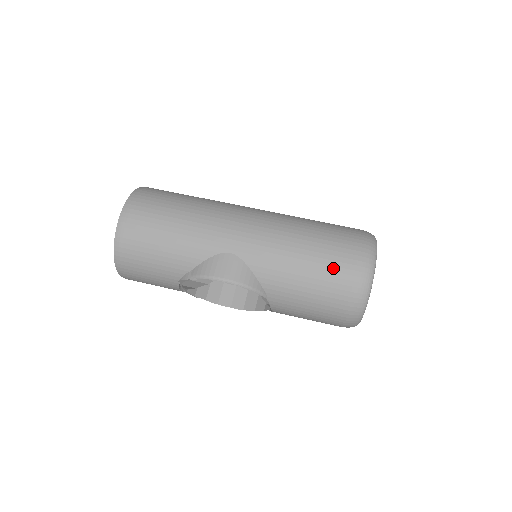
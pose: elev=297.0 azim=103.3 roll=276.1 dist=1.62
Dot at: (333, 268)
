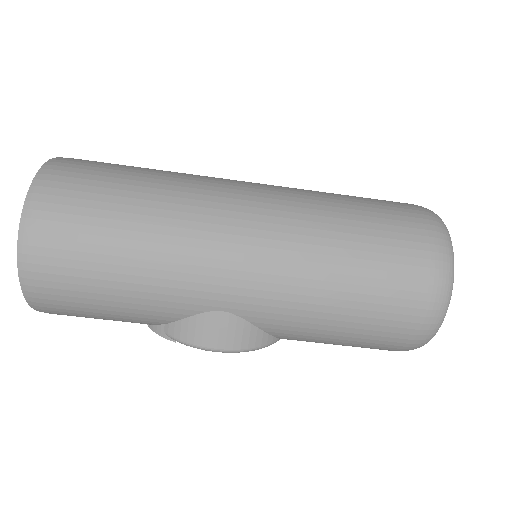
Dot at: (384, 322)
